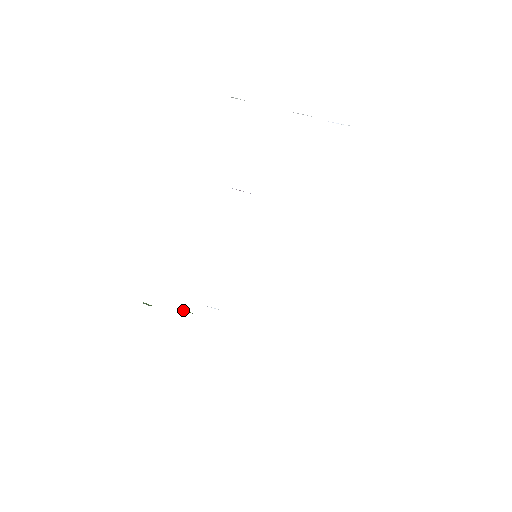
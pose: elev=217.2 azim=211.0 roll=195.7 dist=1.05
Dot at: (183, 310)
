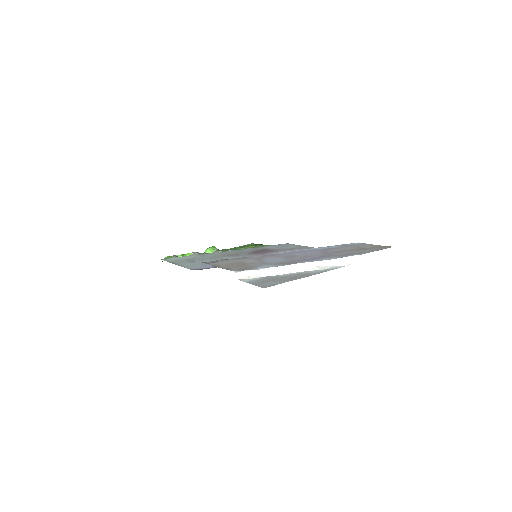
Dot at: (207, 251)
